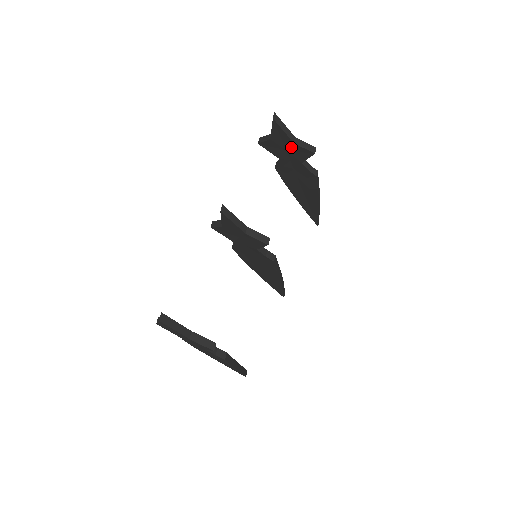
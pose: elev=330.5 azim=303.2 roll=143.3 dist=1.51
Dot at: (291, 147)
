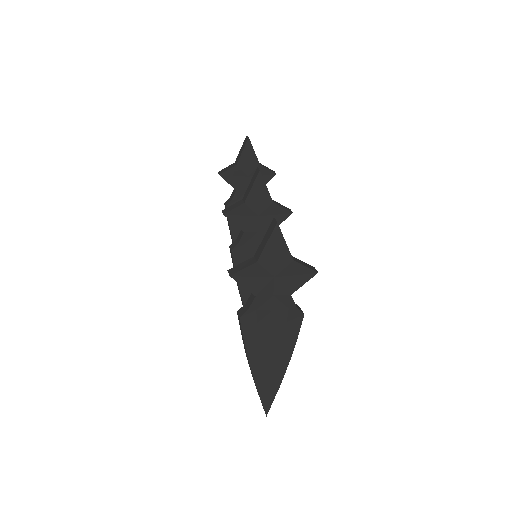
Dot at: occluded
